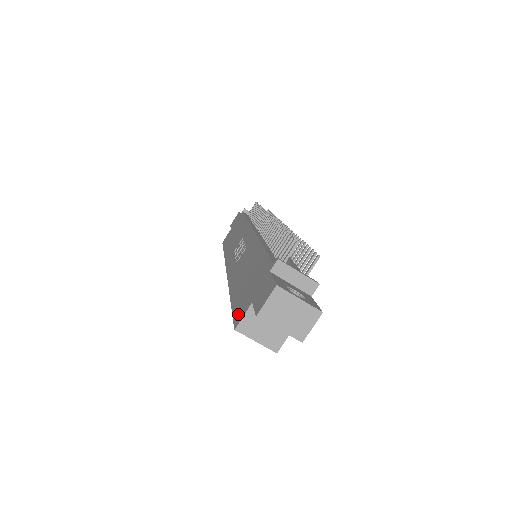
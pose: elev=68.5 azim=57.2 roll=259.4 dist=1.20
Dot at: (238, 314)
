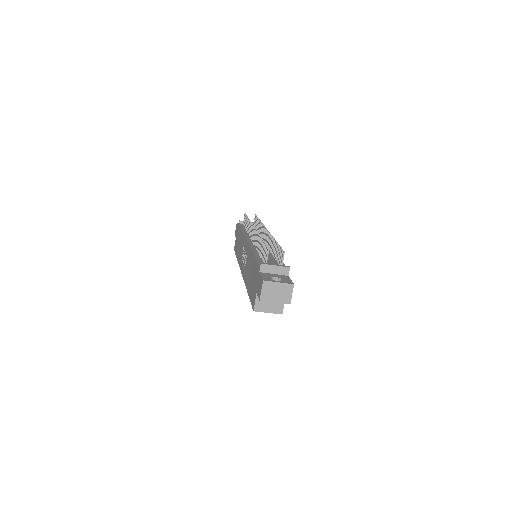
Dot at: (253, 301)
